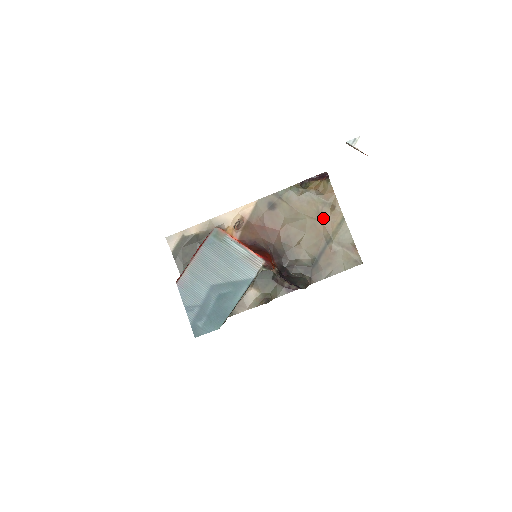
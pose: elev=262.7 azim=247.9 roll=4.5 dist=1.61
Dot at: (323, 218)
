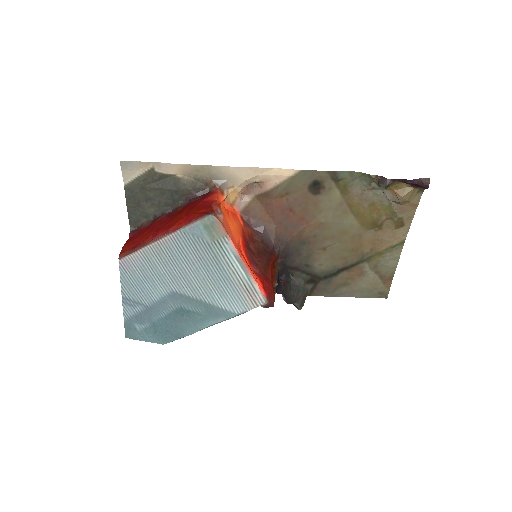
Dot at: (377, 232)
